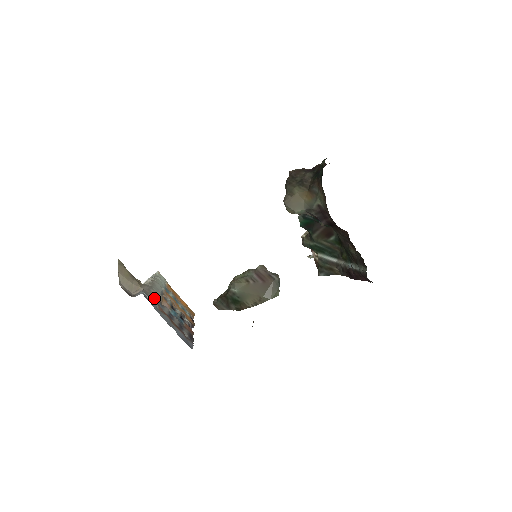
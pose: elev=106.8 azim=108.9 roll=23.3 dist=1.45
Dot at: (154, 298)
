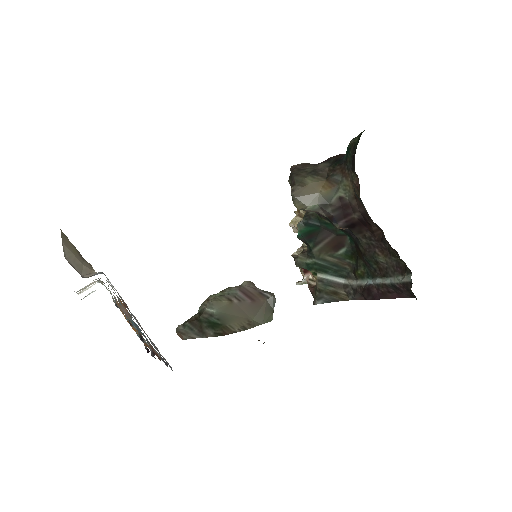
Dot at: occluded
